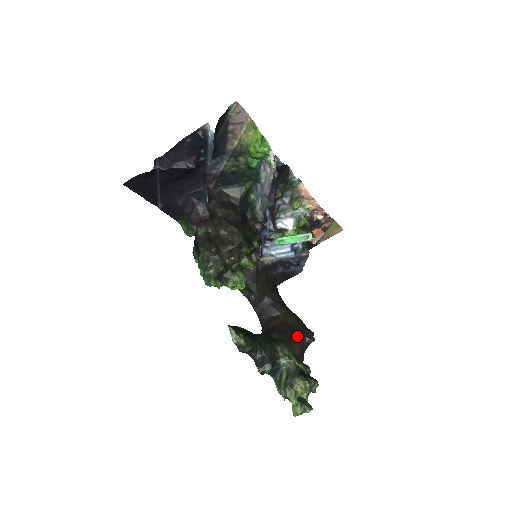
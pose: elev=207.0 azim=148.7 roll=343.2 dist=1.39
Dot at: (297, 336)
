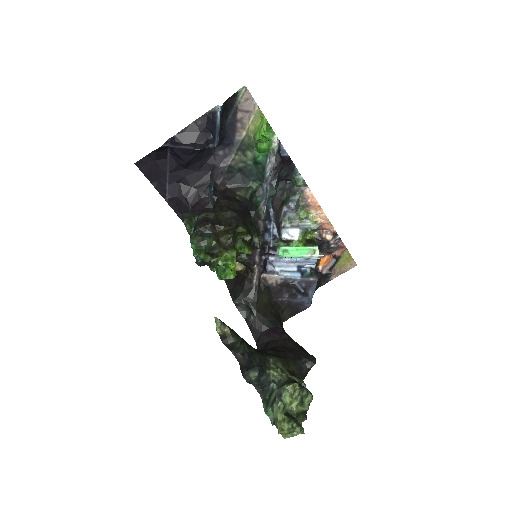
Dot at: (295, 356)
